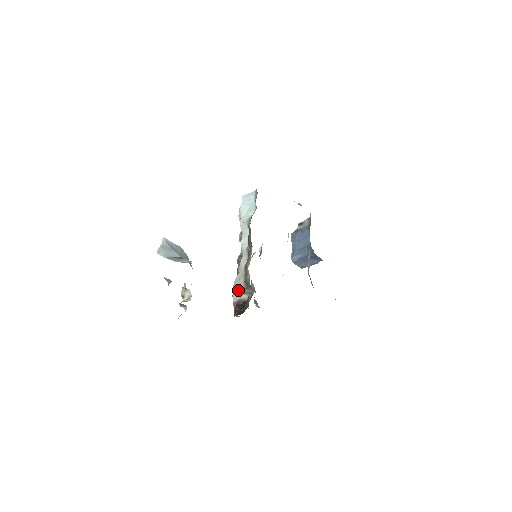
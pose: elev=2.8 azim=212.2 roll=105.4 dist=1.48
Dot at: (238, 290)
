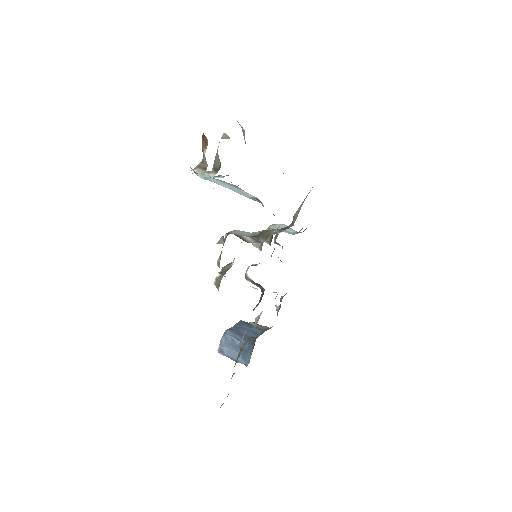
Dot at: (243, 232)
